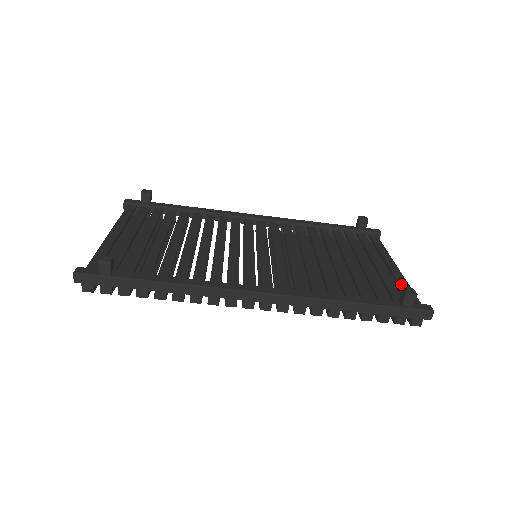
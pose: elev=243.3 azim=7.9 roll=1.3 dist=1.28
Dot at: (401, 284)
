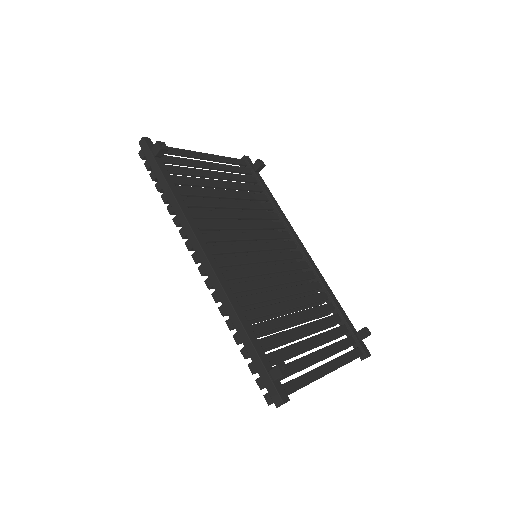
Dot at: (304, 375)
